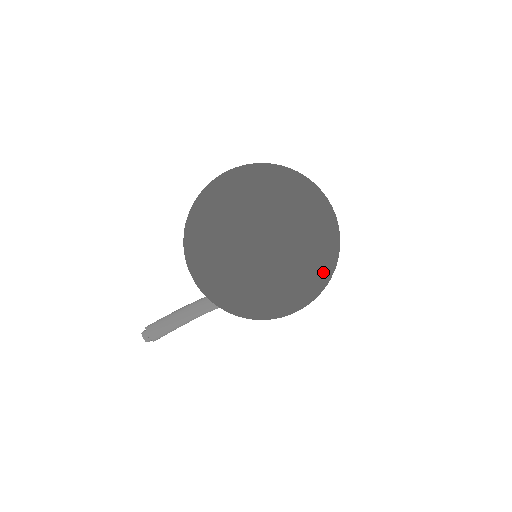
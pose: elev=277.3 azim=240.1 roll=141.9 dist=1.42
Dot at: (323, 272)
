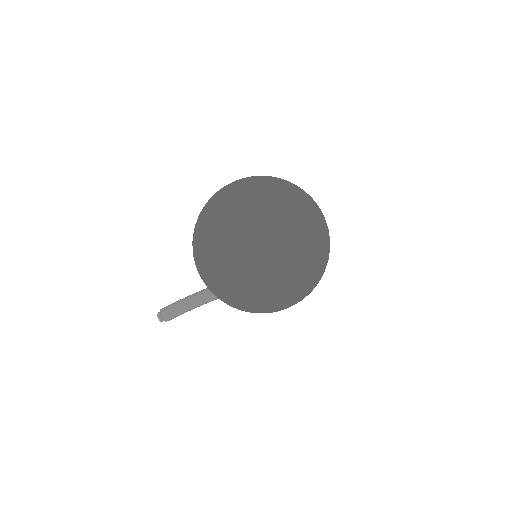
Dot at: (309, 281)
